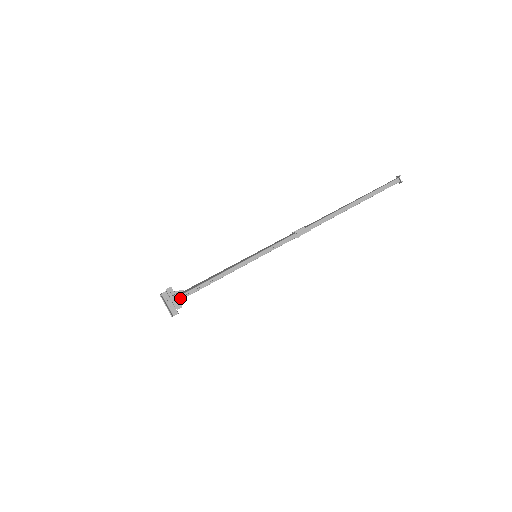
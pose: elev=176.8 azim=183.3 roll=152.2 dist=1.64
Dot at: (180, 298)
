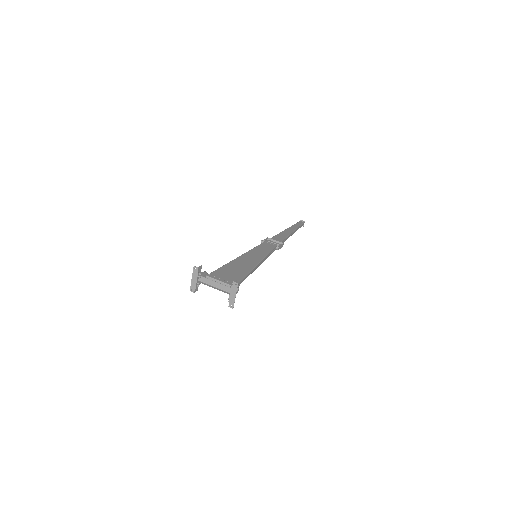
Dot at: occluded
